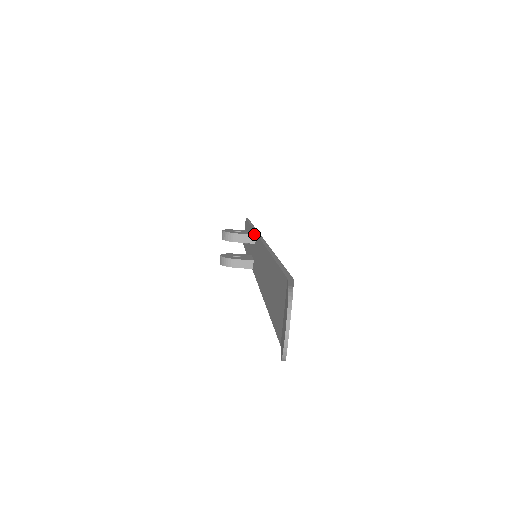
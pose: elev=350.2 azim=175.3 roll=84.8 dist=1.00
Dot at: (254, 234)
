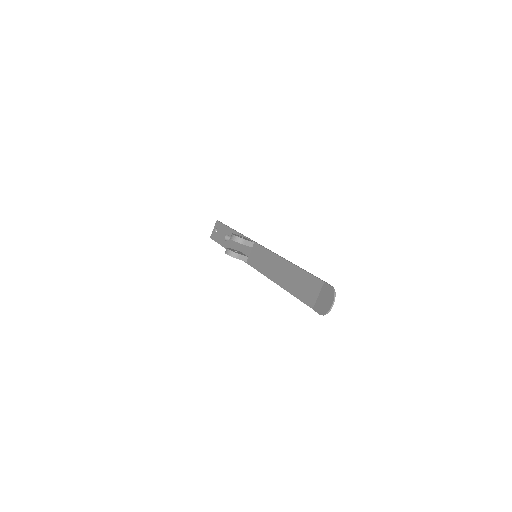
Dot at: (253, 242)
